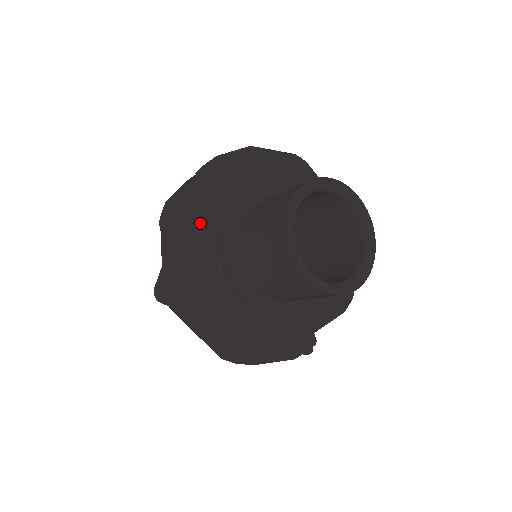
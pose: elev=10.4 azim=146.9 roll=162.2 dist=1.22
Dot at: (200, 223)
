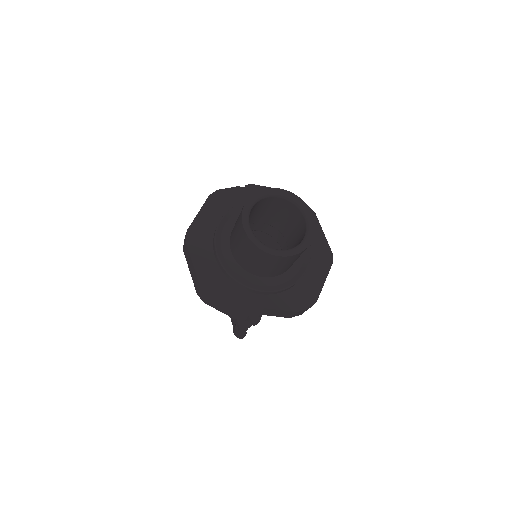
Dot at: (221, 209)
